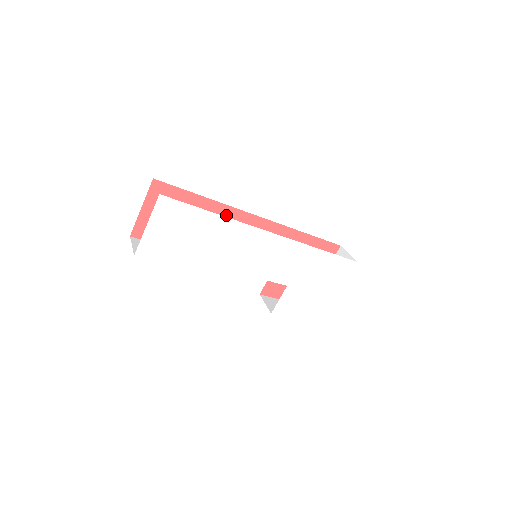
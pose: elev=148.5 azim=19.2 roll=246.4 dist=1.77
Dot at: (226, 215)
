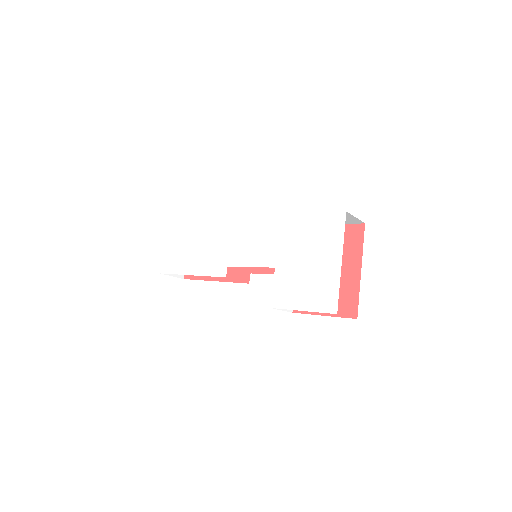
Dot at: occluded
